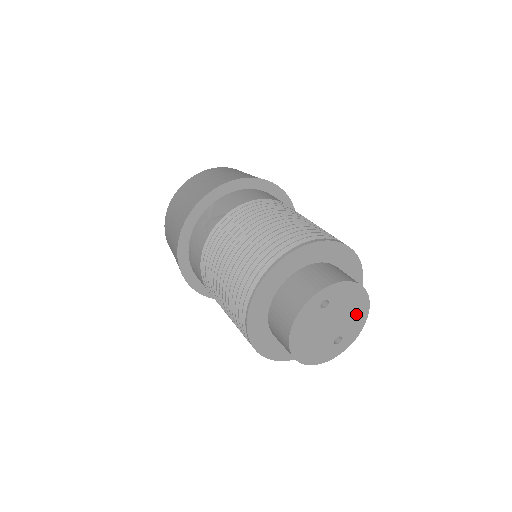
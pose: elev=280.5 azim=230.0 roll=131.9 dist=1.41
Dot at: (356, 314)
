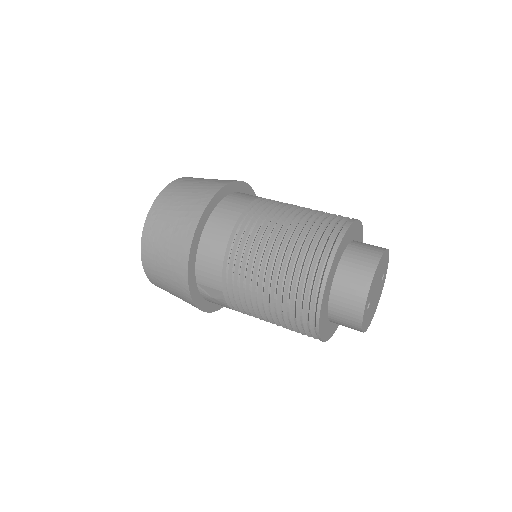
Dot at: (382, 264)
